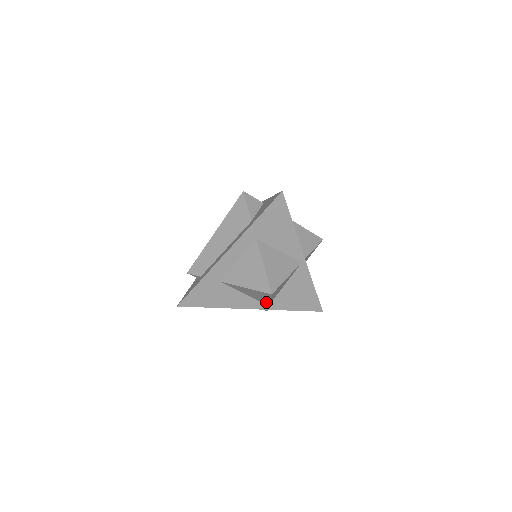
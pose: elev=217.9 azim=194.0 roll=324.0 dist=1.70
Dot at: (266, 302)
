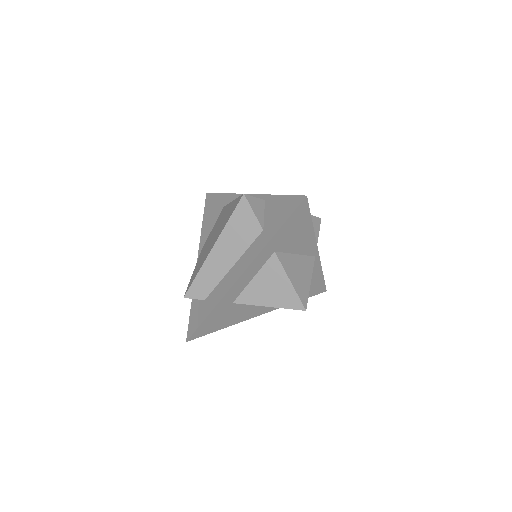
Dot at: occluded
